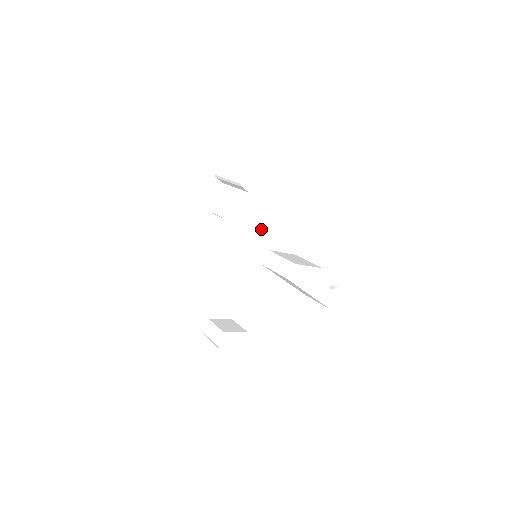
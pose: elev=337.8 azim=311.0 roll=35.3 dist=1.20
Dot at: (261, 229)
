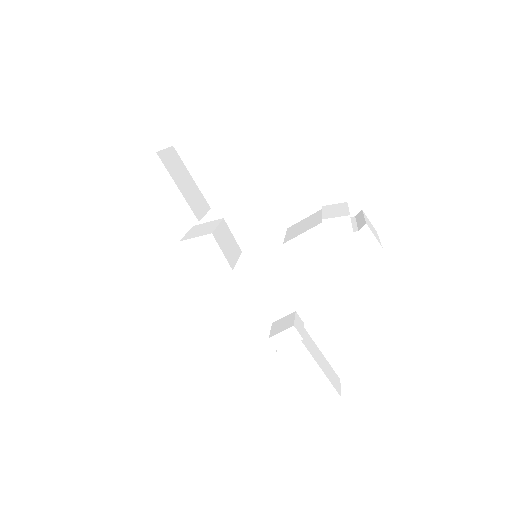
Dot at: (217, 247)
